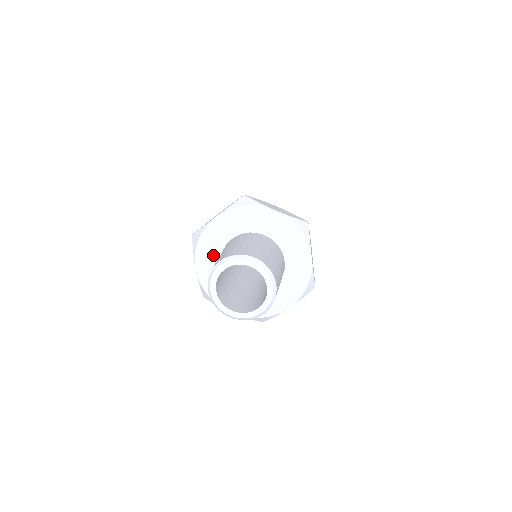
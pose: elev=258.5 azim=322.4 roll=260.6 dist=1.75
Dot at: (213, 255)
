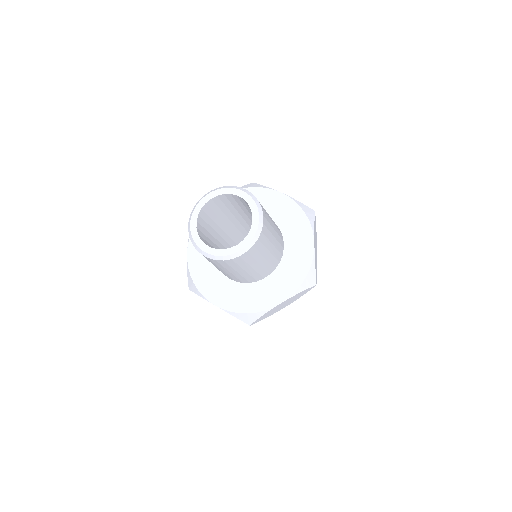
Dot at: occluded
